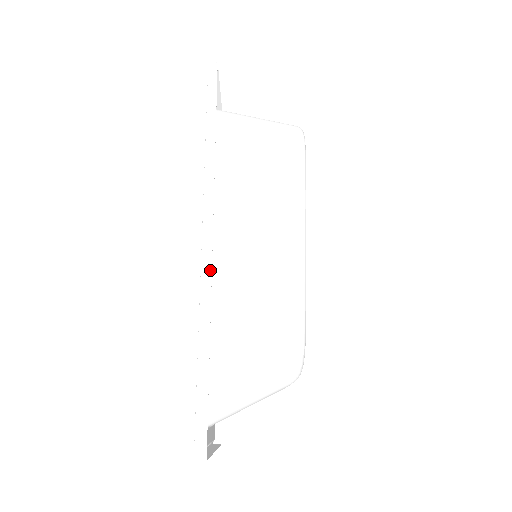
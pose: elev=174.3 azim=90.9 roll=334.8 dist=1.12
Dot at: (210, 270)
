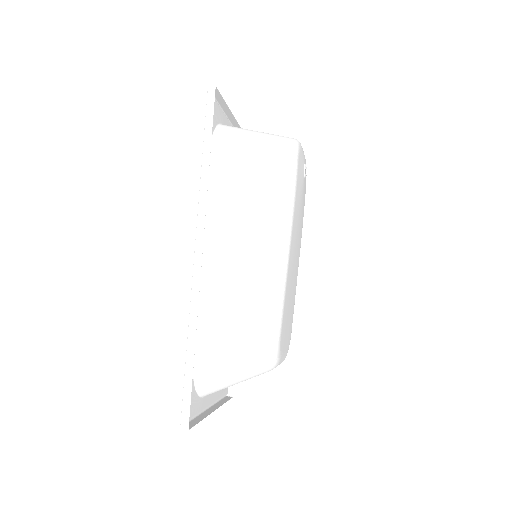
Dot at: (198, 286)
